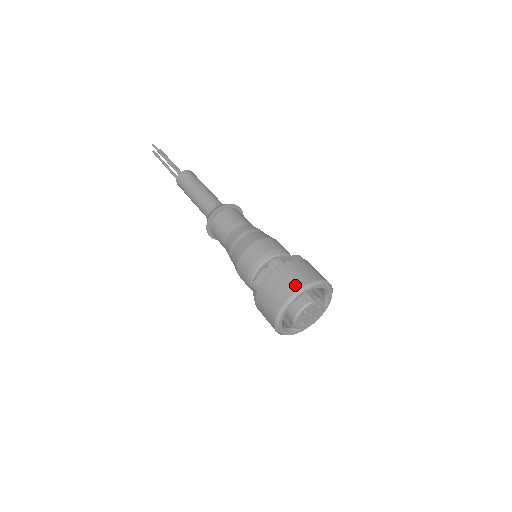
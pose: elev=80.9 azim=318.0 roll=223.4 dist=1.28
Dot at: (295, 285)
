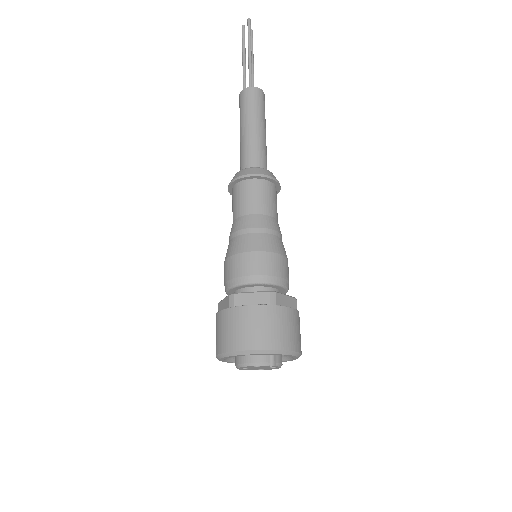
Dot at: (270, 341)
